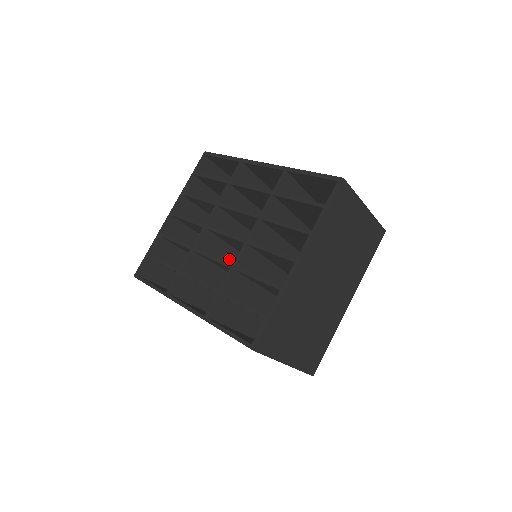
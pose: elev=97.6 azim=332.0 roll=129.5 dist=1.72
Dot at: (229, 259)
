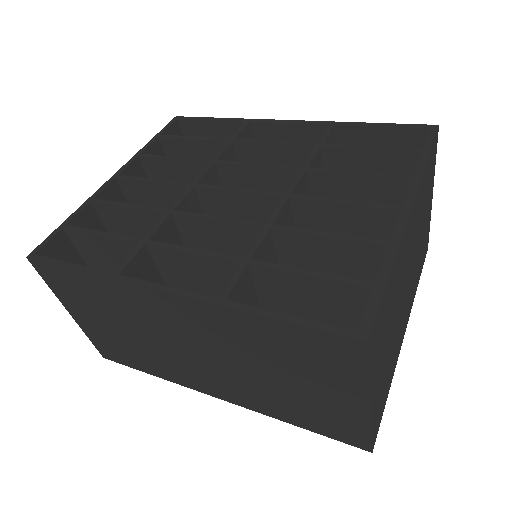
Dot at: occluded
